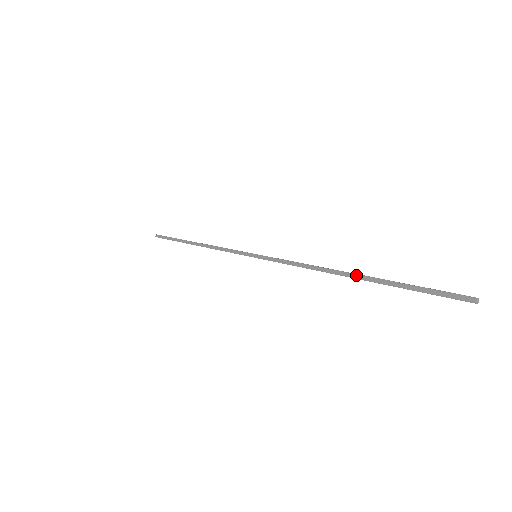
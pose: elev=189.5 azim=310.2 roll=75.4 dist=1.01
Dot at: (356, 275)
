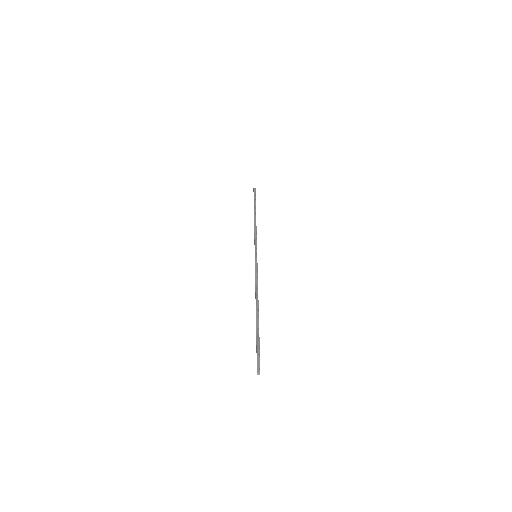
Dot at: (256, 314)
